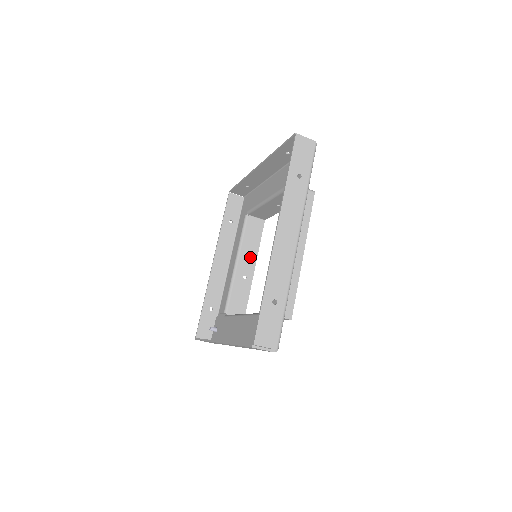
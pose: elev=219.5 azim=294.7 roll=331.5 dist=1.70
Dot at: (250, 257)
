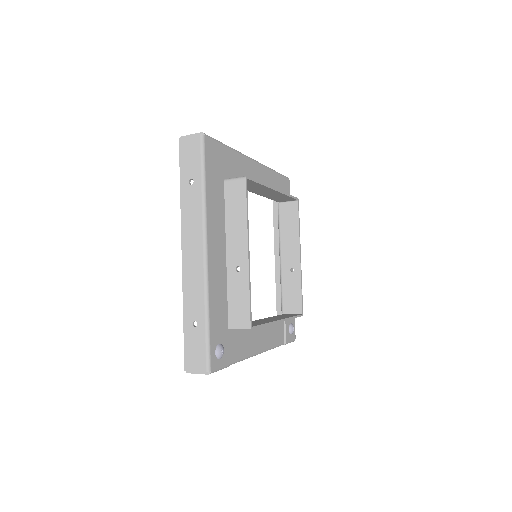
Dot at: (292, 246)
